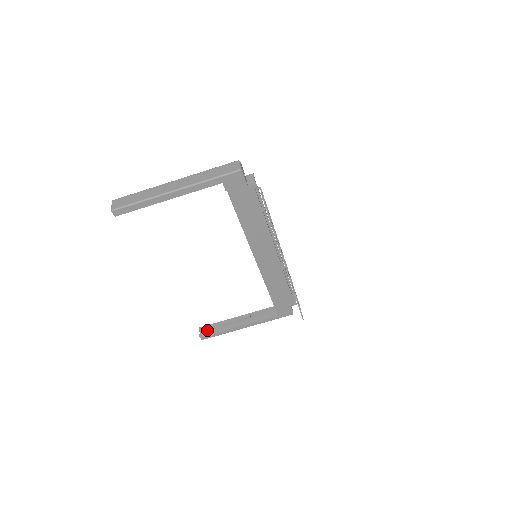
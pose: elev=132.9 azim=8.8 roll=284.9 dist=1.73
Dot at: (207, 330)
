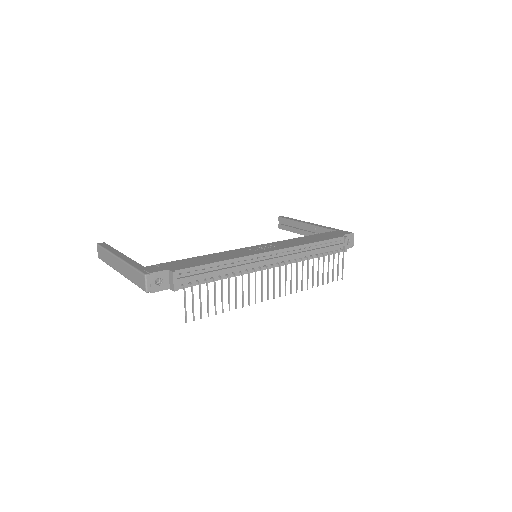
Dot at: (284, 222)
